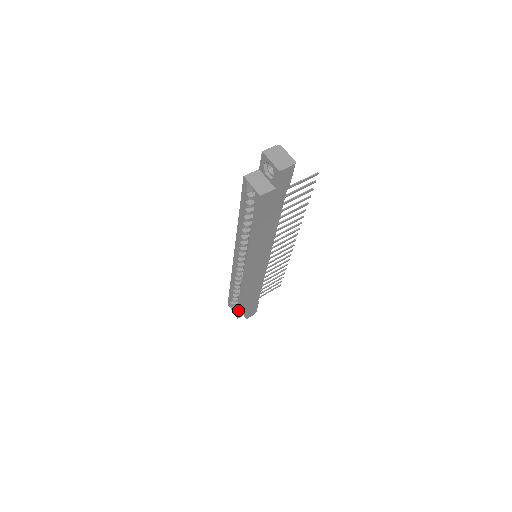
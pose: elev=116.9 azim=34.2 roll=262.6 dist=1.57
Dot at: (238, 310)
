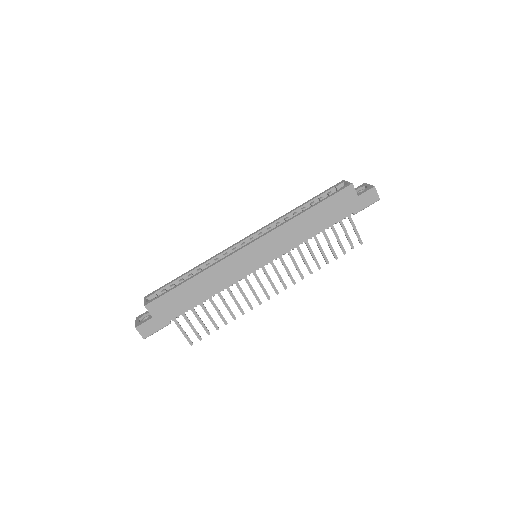
Dot at: (164, 293)
